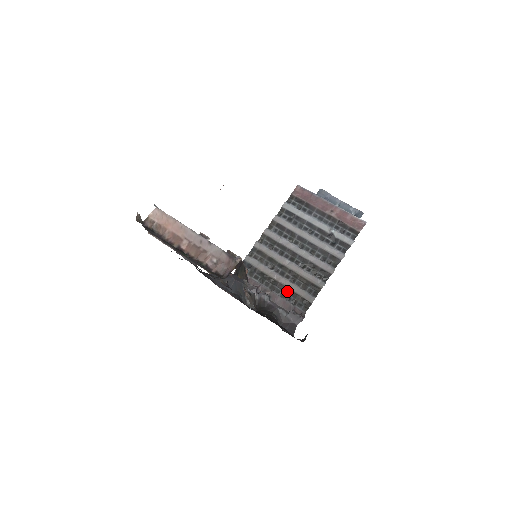
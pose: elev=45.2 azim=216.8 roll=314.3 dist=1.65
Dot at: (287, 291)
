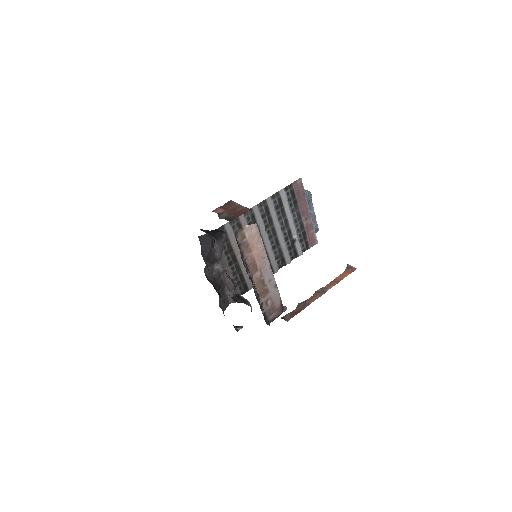
Dot at: (239, 272)
